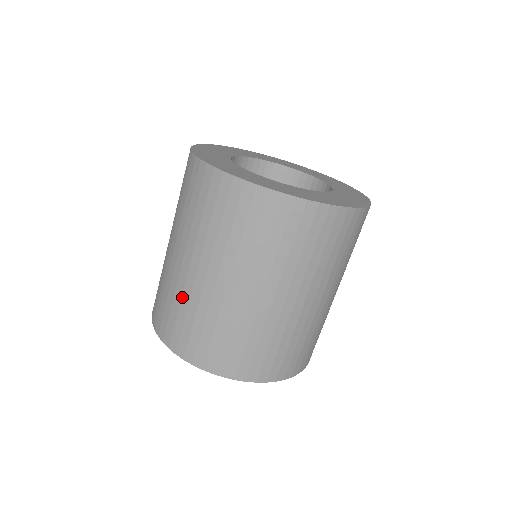
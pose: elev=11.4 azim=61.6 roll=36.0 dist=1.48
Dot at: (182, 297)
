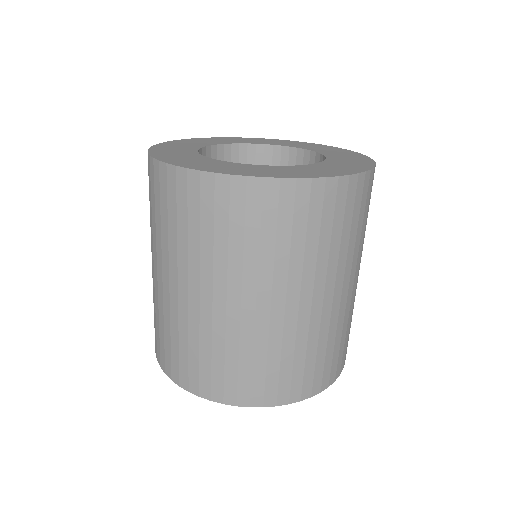
Dot at: (255, 345)
